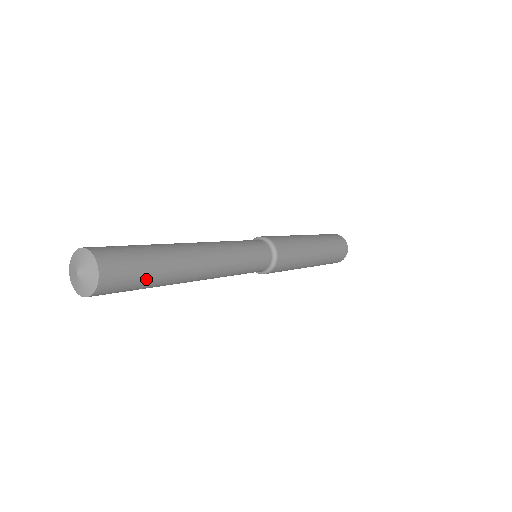
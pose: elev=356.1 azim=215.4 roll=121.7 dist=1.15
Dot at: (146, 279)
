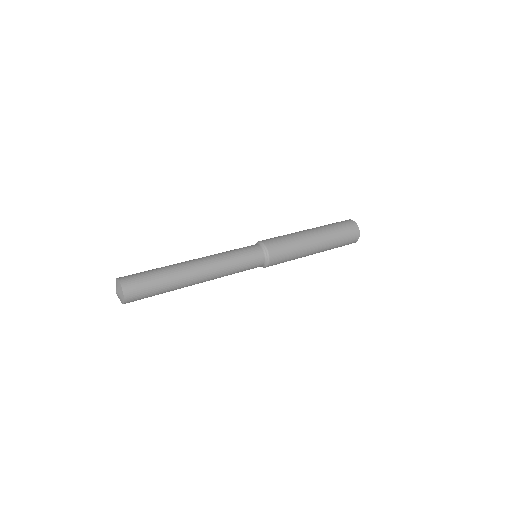
Dot at: occluded
